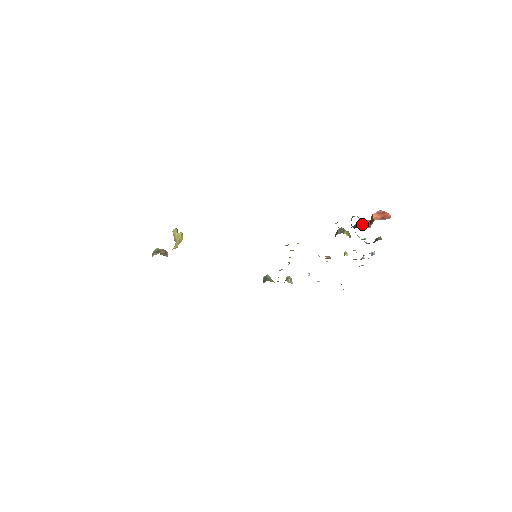
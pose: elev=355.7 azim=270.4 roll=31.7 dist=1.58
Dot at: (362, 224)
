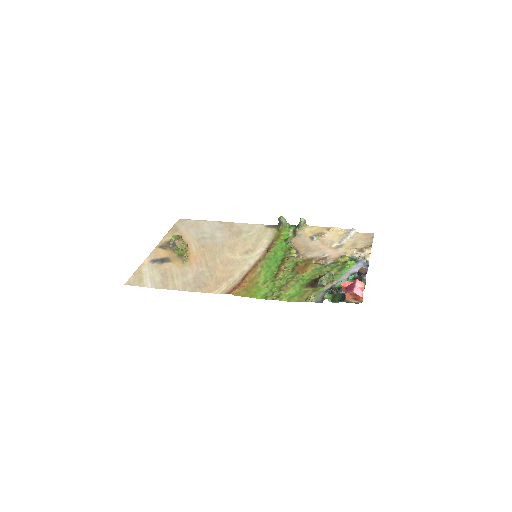
Dot at: (341, 282)
